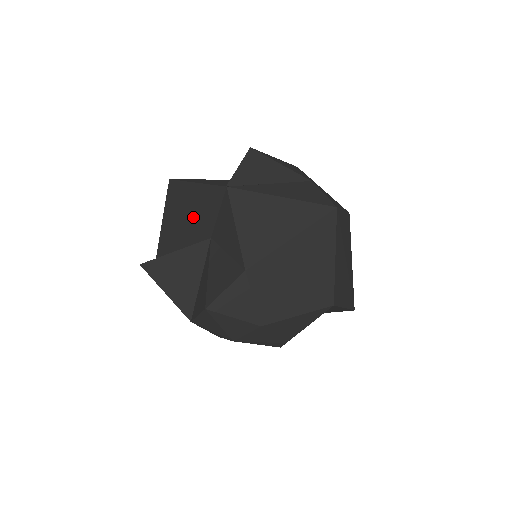
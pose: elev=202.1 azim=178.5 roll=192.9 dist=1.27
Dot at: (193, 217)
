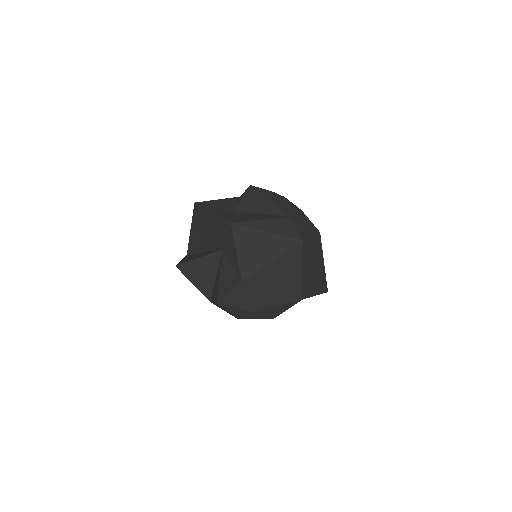
Dot at: (210, 234)
